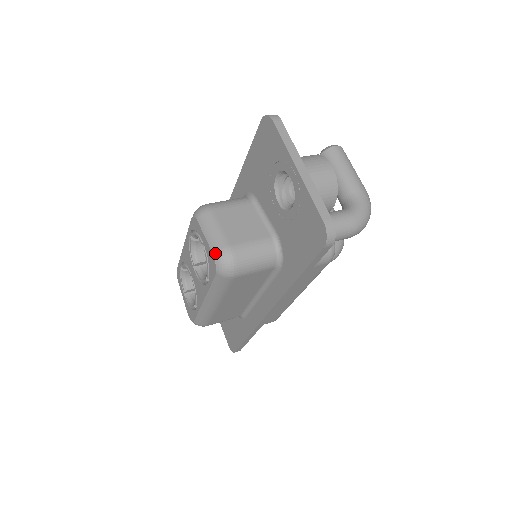
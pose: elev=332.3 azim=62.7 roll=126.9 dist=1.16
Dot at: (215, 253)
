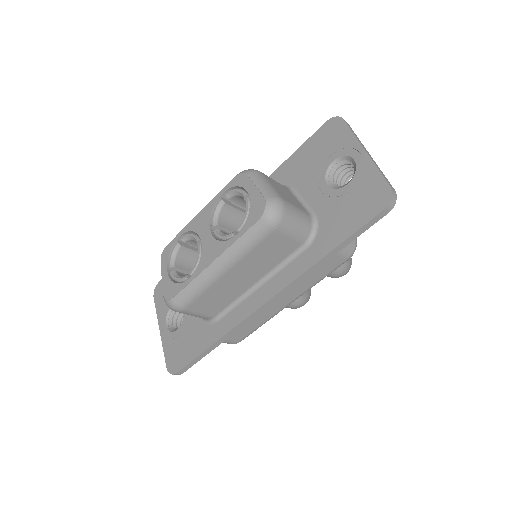
Dot at: (267, 198)
